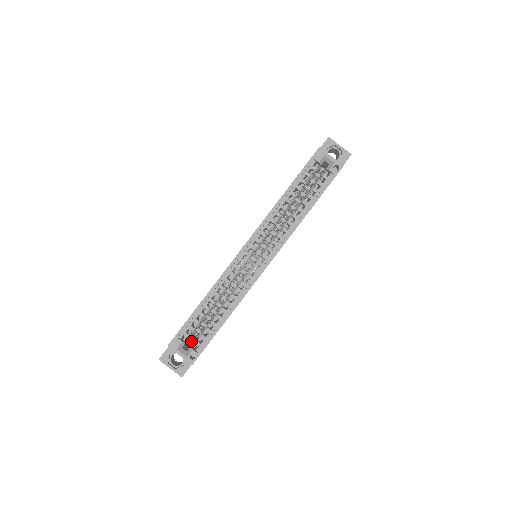
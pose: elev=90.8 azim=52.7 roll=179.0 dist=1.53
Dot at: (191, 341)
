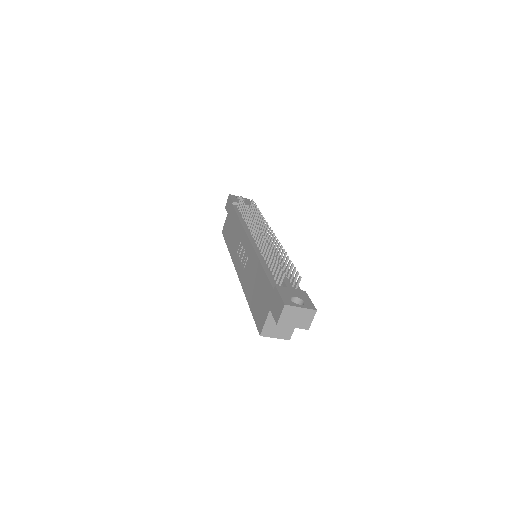
Dot at: occluded
